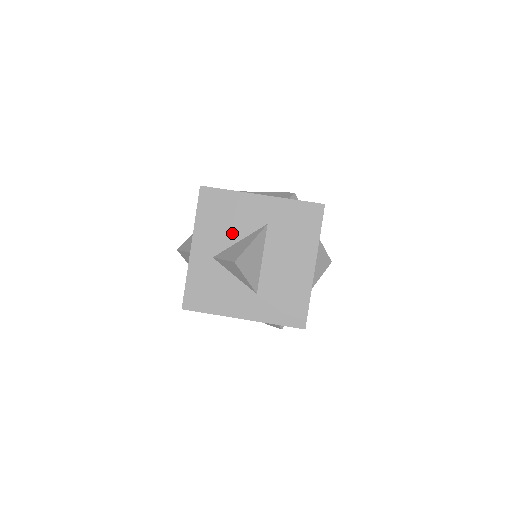
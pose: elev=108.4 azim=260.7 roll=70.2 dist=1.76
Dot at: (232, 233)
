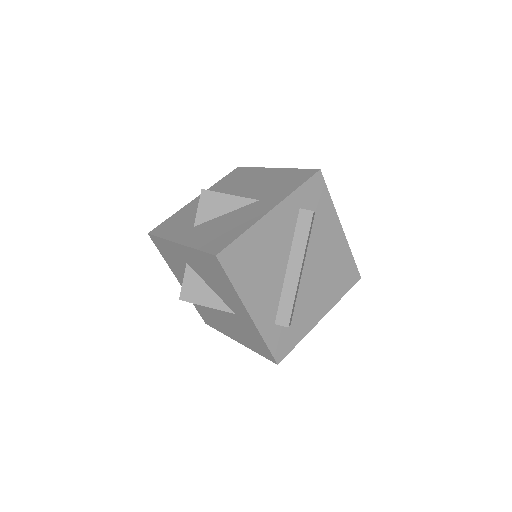
Dot at: (210, 282)
